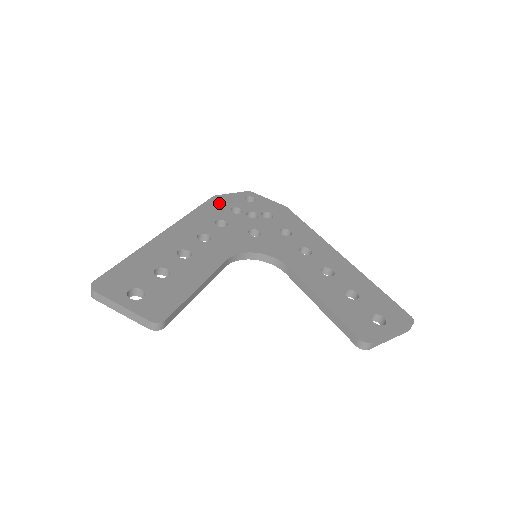
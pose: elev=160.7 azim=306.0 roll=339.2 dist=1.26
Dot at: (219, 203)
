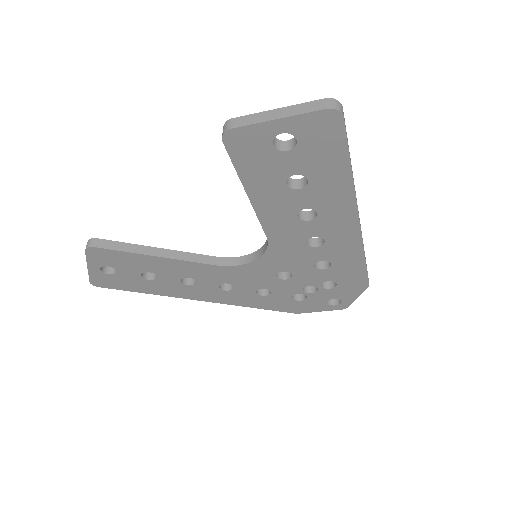
Dot at: occluded
